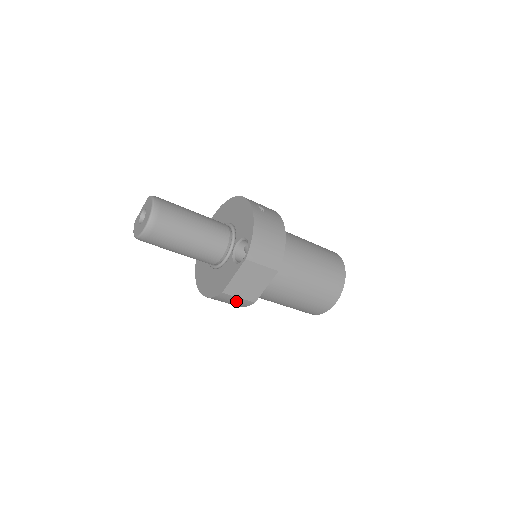
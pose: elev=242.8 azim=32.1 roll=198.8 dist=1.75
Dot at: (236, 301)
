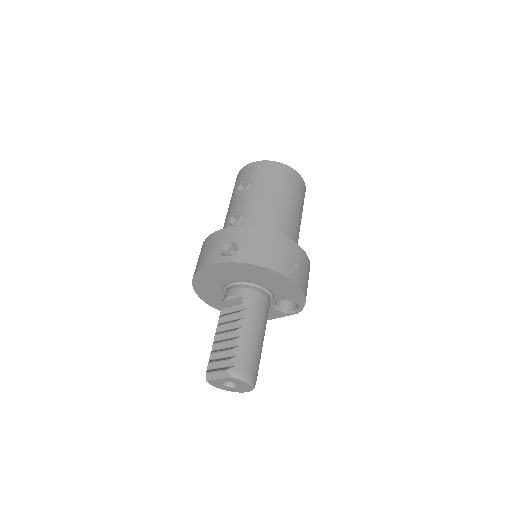
Dot at: occluded
